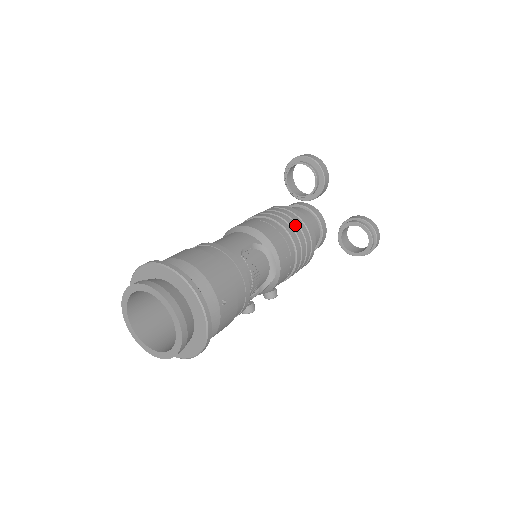
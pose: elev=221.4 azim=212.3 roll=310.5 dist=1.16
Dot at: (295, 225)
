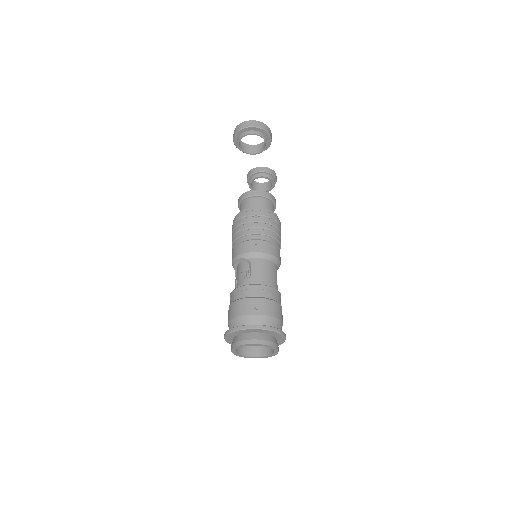
Dot at: occluded
